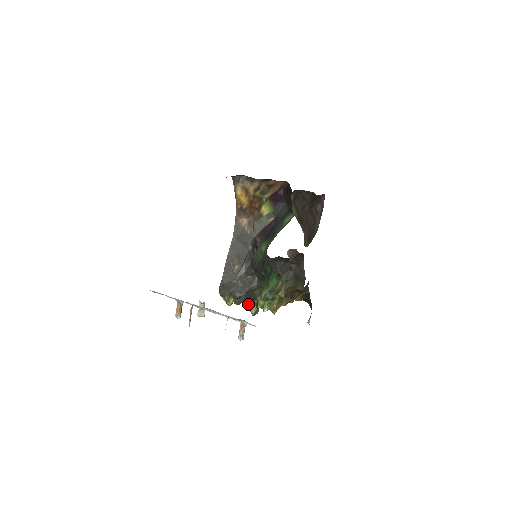
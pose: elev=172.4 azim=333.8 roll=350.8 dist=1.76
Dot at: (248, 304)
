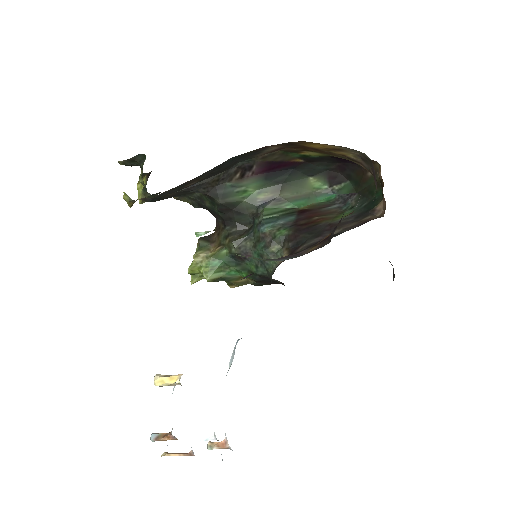
Dot at: (147, 193)
